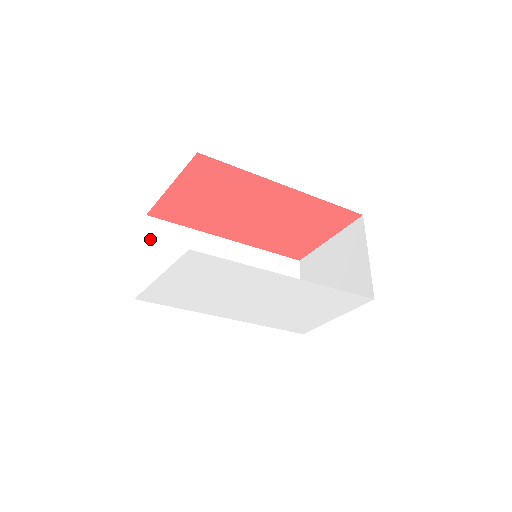
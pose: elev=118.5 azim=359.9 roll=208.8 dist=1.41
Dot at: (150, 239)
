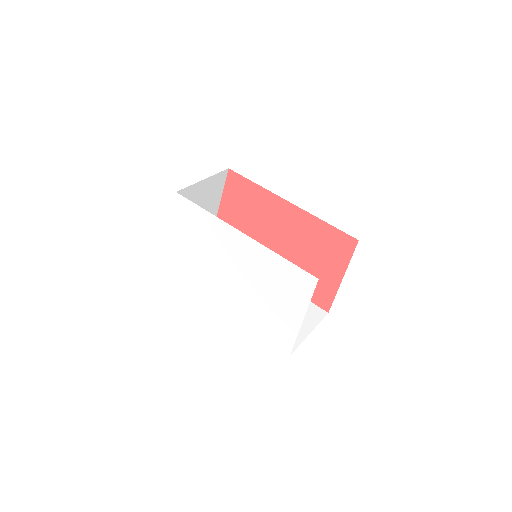
Dot at: occluded
